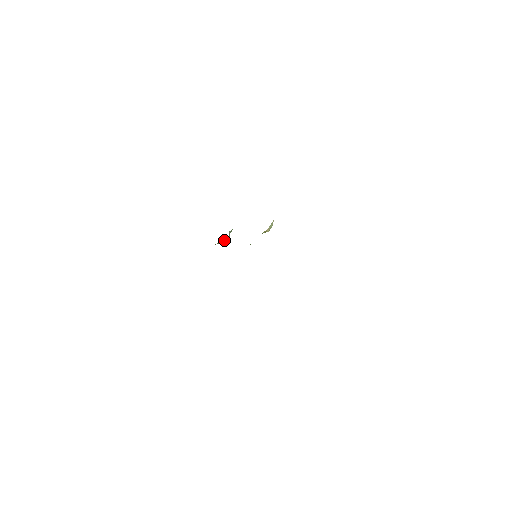
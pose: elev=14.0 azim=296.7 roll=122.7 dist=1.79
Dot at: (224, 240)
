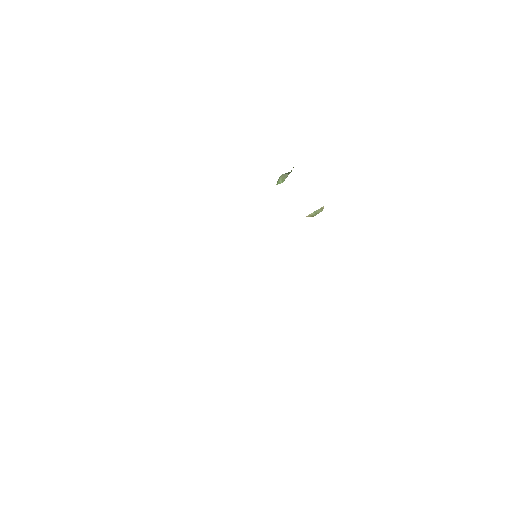
Dot at: occluded
